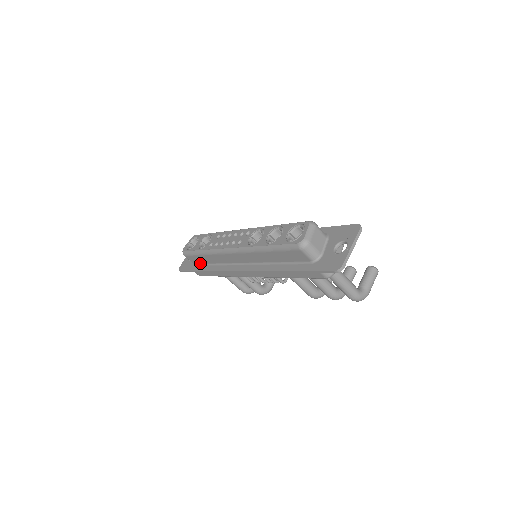
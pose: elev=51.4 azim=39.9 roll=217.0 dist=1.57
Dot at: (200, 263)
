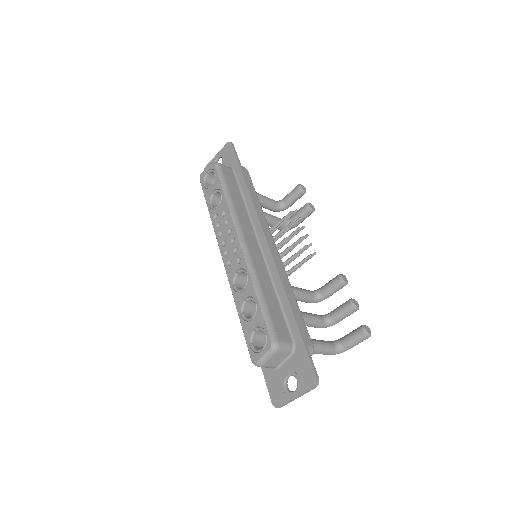
Dot at: occluded
